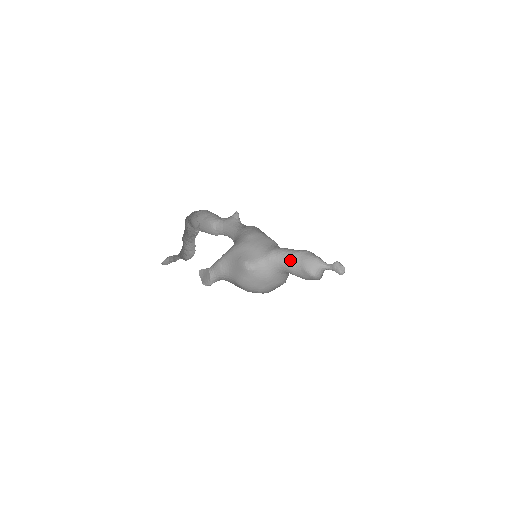
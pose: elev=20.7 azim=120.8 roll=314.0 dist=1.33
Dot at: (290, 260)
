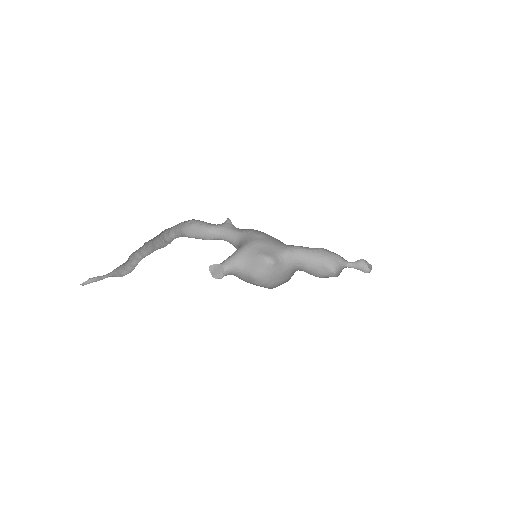
Dot at: (310, 256)
